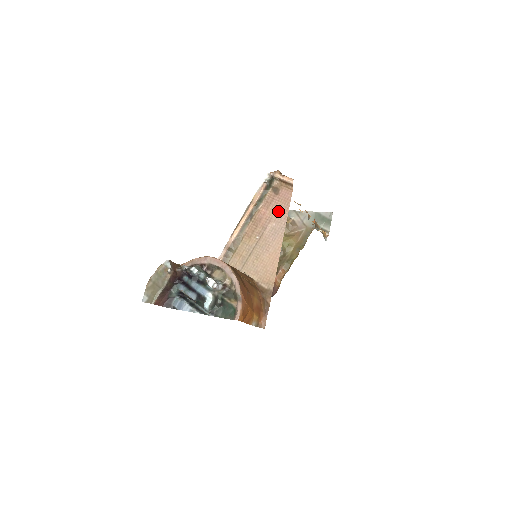
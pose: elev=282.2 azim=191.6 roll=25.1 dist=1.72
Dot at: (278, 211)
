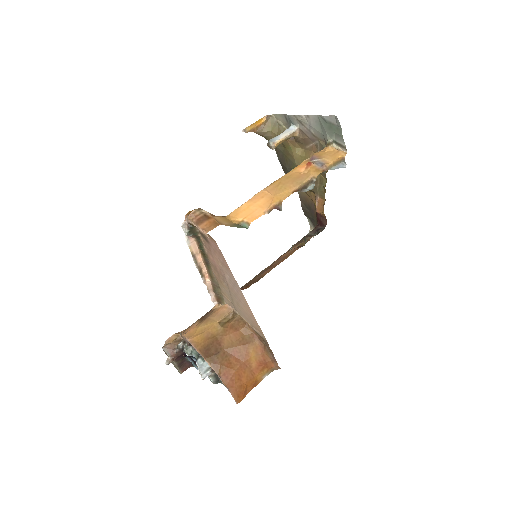
Dot at: (221, 263)
